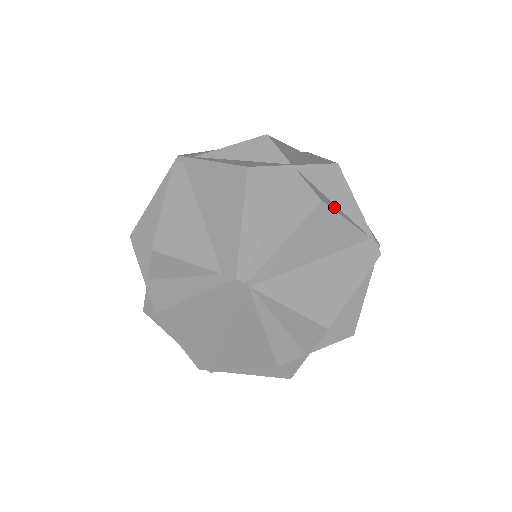
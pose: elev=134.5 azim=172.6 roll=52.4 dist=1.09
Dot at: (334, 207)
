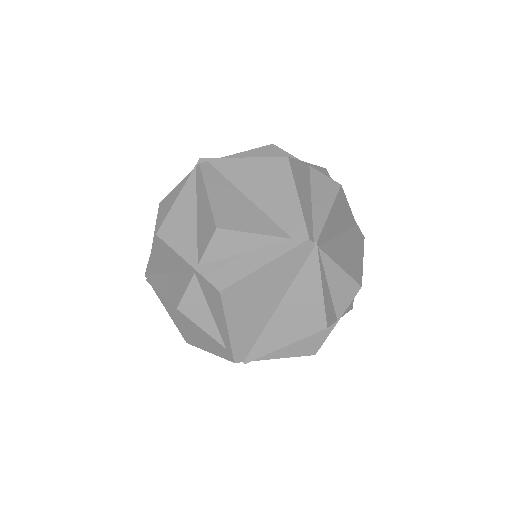
Dot at: occluded
